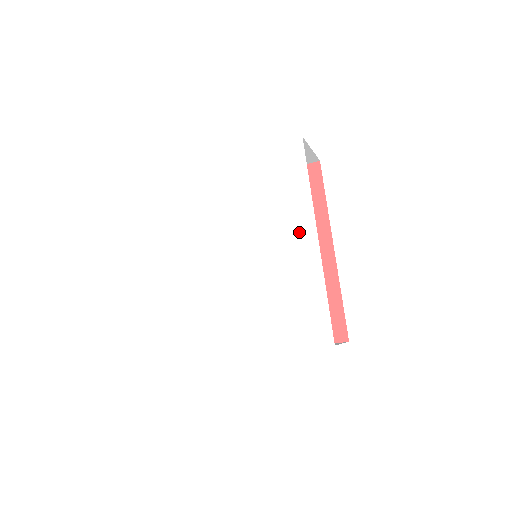
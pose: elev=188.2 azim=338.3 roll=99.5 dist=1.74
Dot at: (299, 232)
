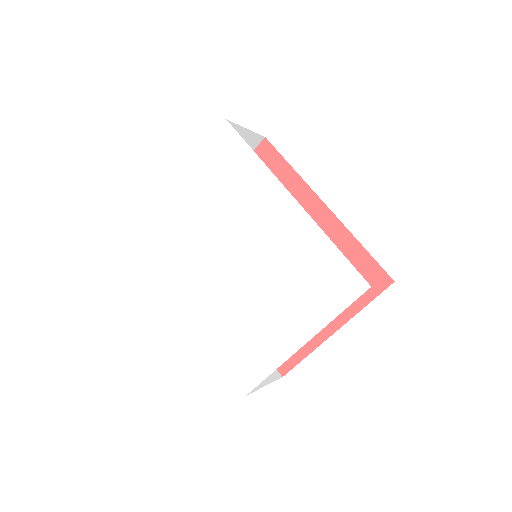
Dot at: (273, 204)
